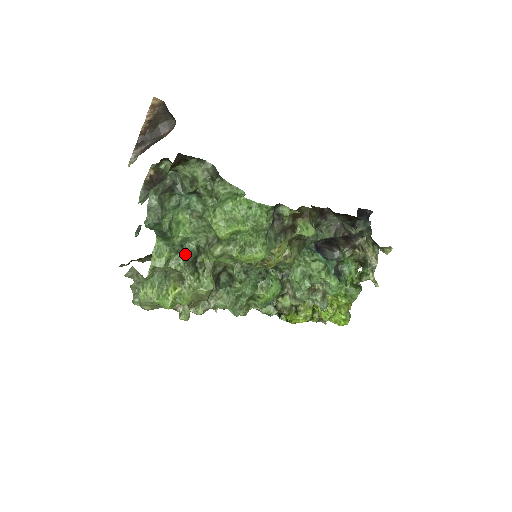
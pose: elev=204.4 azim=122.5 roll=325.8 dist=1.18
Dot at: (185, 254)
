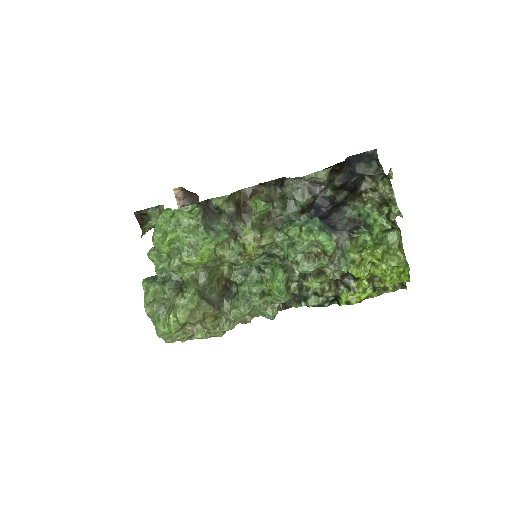
Dot at: (166, 282)
